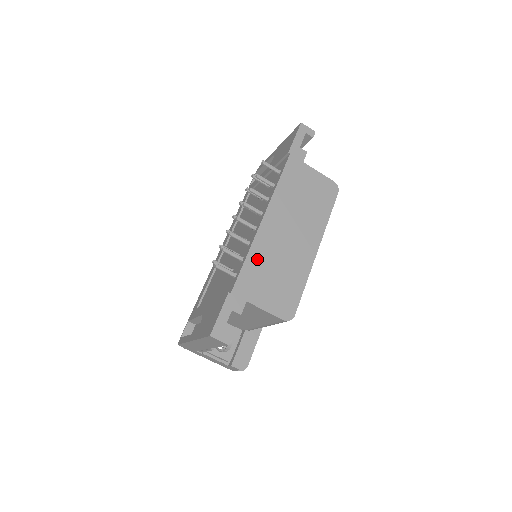
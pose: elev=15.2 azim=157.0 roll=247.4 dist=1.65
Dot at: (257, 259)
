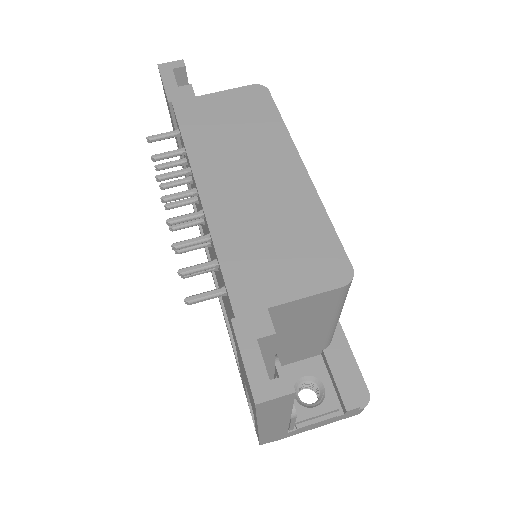
Dot at: (233, 244)
